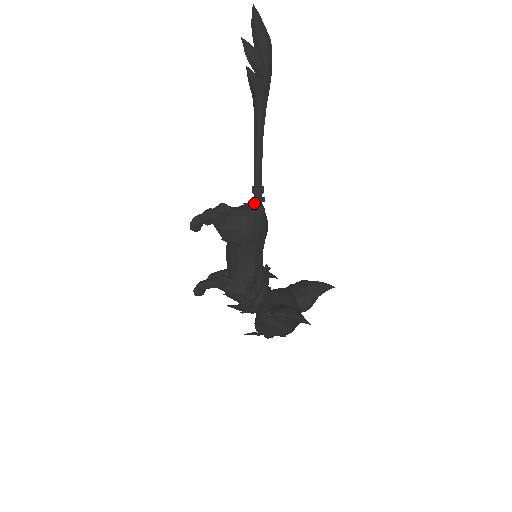
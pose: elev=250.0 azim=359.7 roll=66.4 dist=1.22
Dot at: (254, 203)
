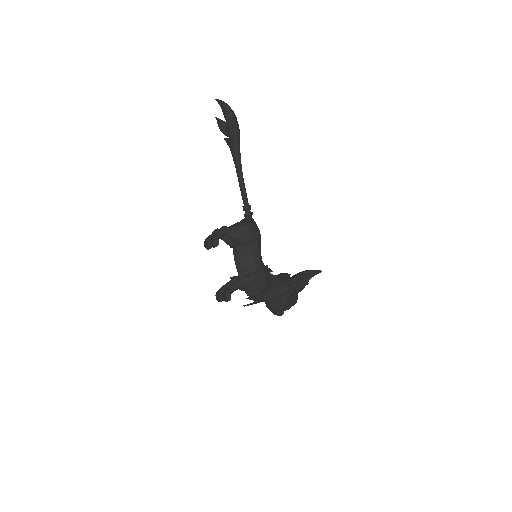
Dot at: (248, 216)
